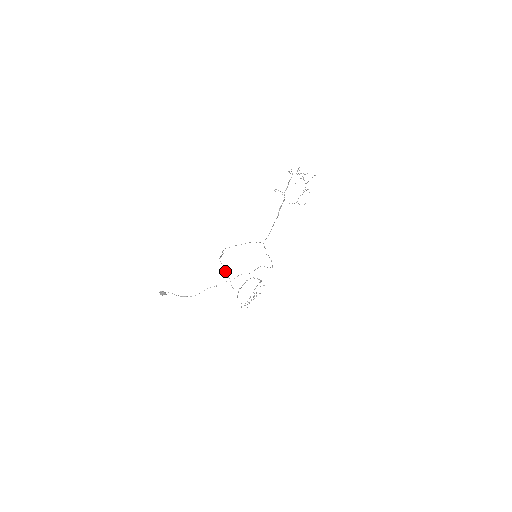
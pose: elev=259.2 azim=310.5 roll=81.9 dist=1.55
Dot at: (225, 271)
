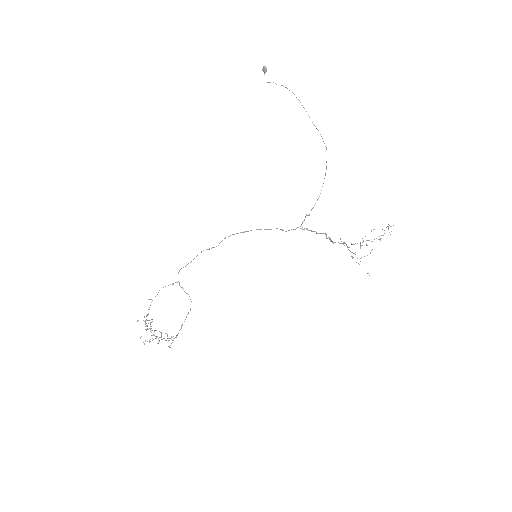
Dot at: occluded
